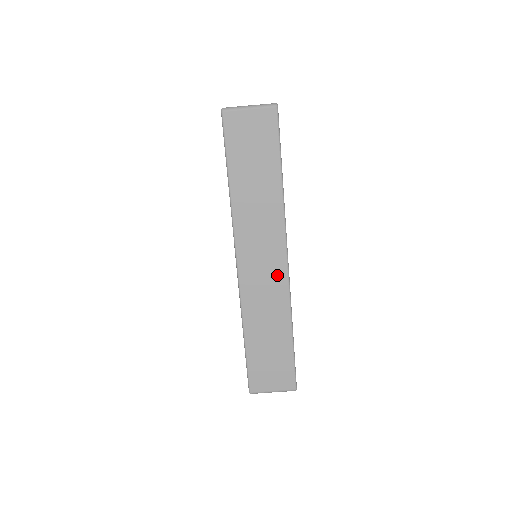
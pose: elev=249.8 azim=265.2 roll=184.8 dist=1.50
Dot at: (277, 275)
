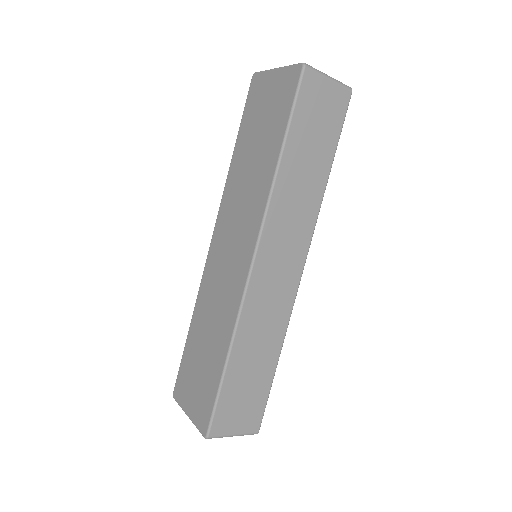
Dot at: (289, 284)
